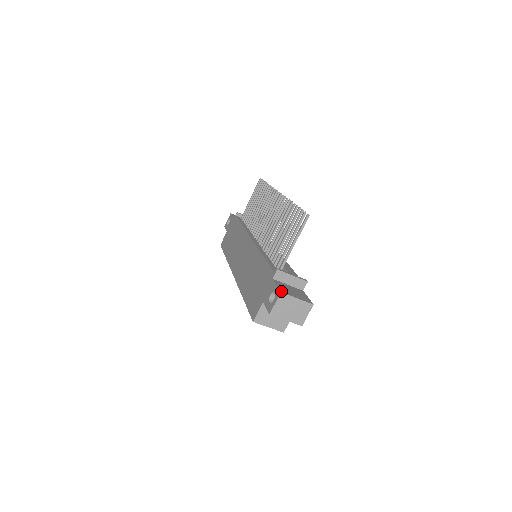
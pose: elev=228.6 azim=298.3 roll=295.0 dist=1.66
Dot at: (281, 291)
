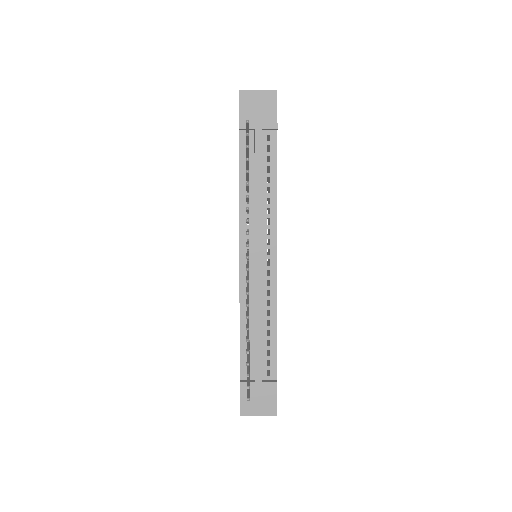
Dot at: (241, 414)
